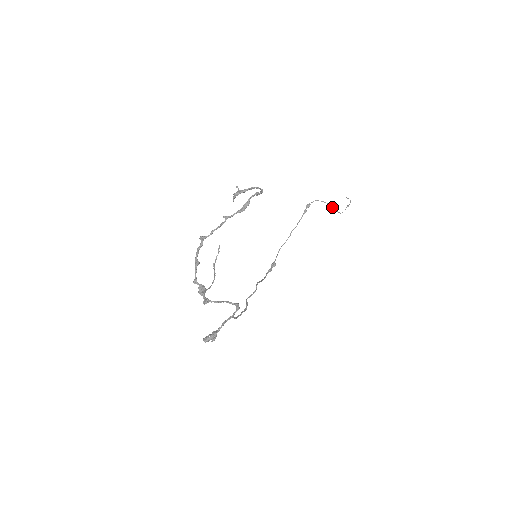
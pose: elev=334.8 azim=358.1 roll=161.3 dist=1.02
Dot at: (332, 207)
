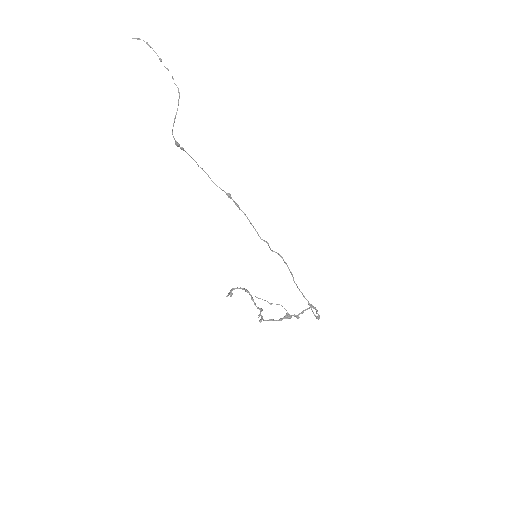
Dot at: (177, 108)
